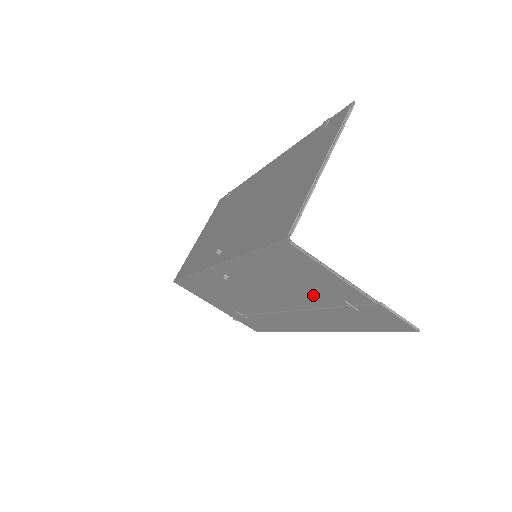
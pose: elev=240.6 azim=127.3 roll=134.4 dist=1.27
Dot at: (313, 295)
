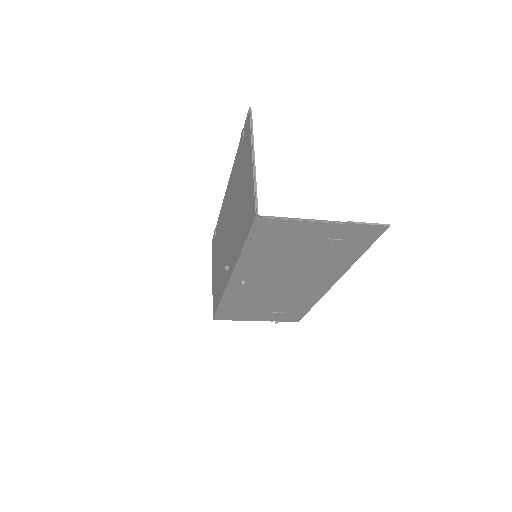
Dot at: (306, 251)
